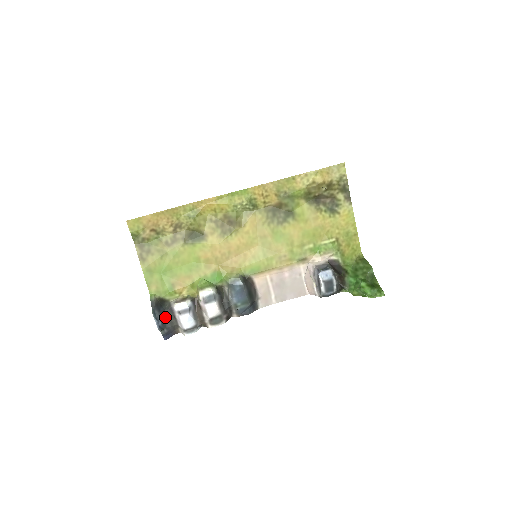
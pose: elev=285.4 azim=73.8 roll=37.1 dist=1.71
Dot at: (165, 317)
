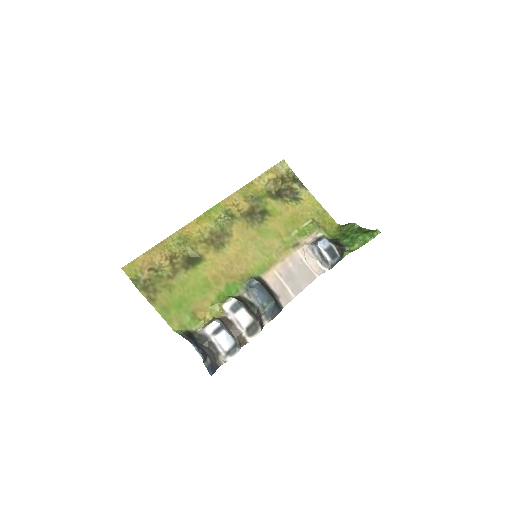
Dot at: (201, 347)
